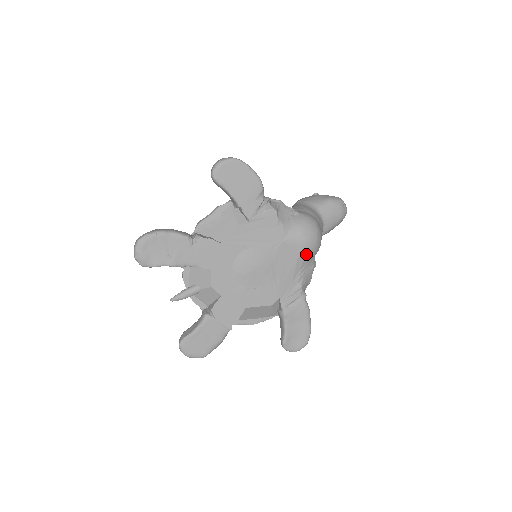
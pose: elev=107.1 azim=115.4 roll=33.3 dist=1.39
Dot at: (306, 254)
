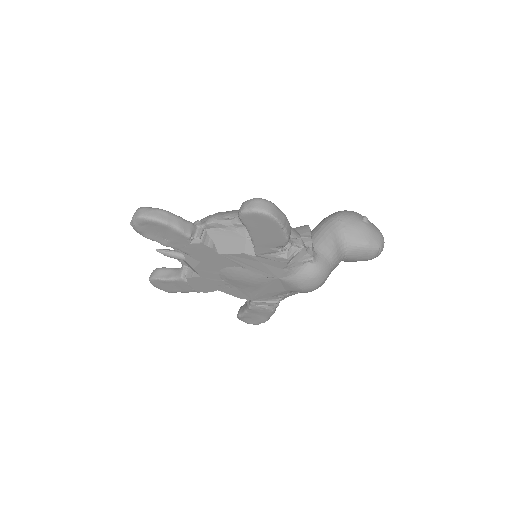
Dot at: occluded
